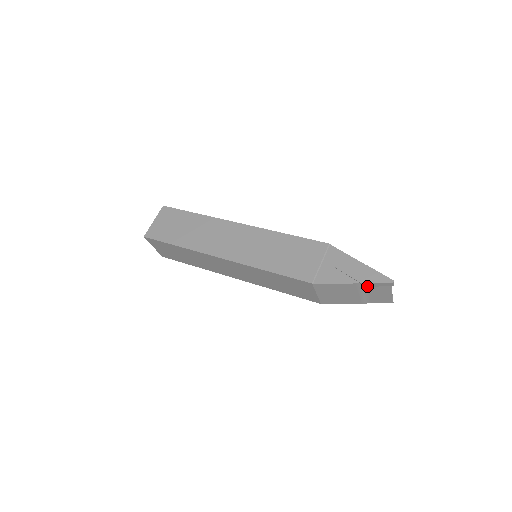
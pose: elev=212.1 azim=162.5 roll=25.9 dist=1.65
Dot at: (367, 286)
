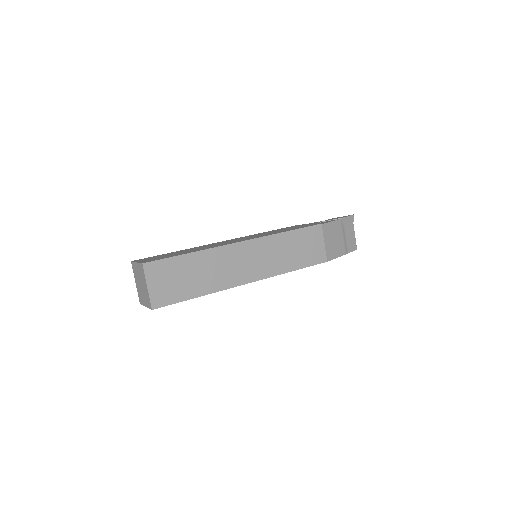
Dot at: (344, 224)
